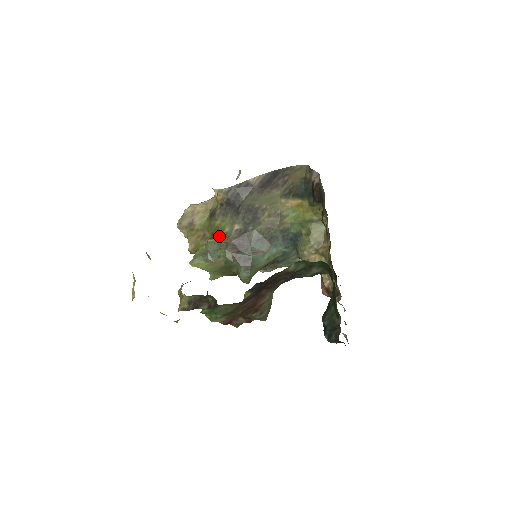
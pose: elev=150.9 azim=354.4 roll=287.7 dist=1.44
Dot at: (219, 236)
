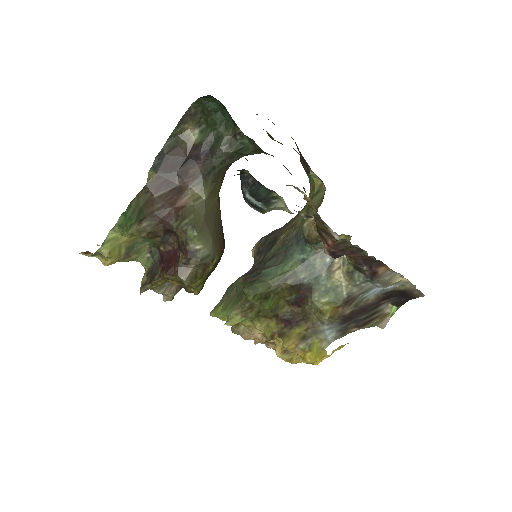
Dot at: occluded
